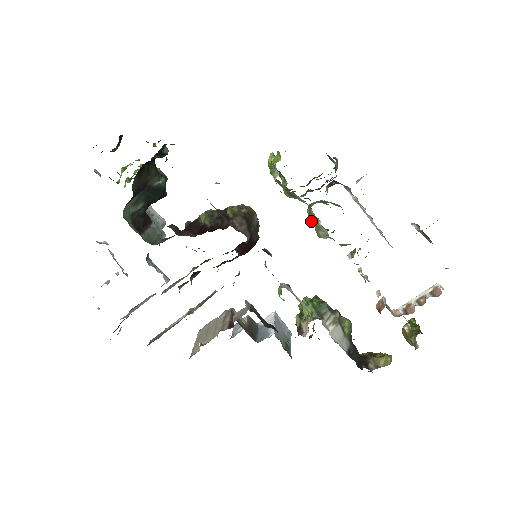
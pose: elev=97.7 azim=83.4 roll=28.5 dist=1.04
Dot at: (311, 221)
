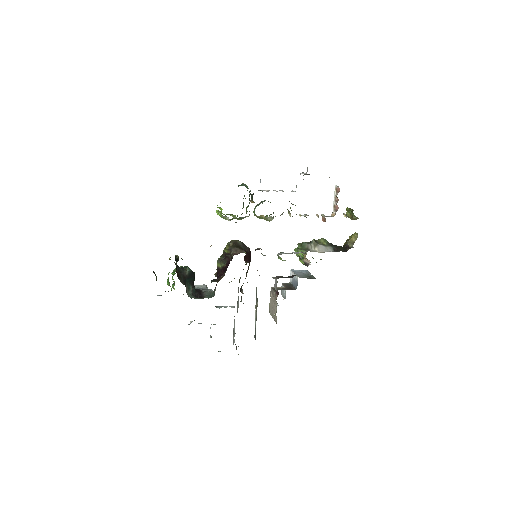
Dot at: (261, 218)
